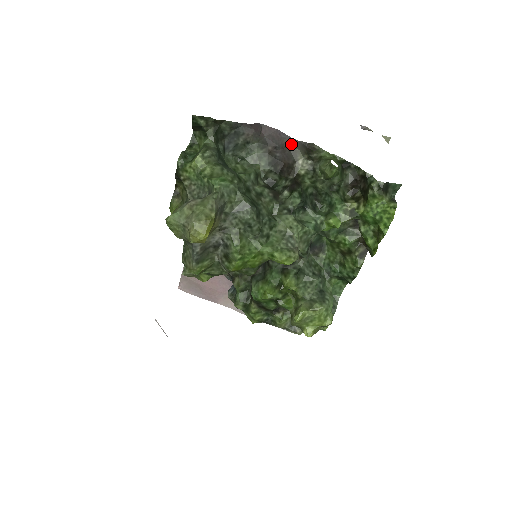
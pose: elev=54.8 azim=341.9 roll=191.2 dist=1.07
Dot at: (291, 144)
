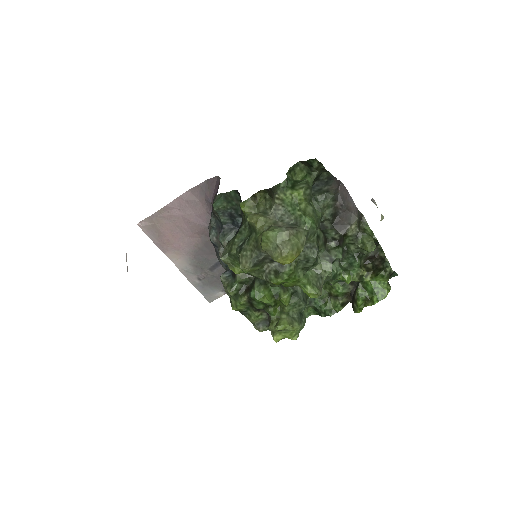
Dot at: (354, 210)
